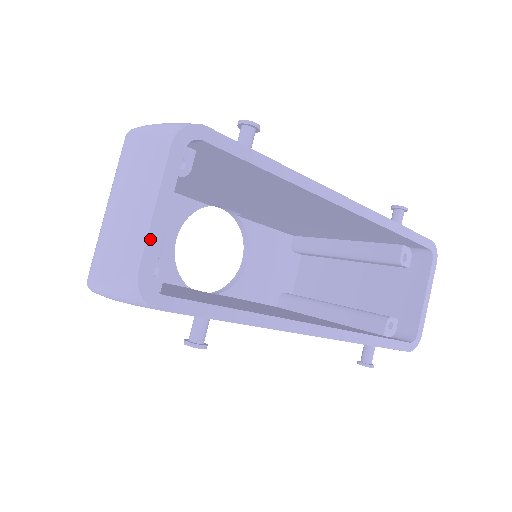
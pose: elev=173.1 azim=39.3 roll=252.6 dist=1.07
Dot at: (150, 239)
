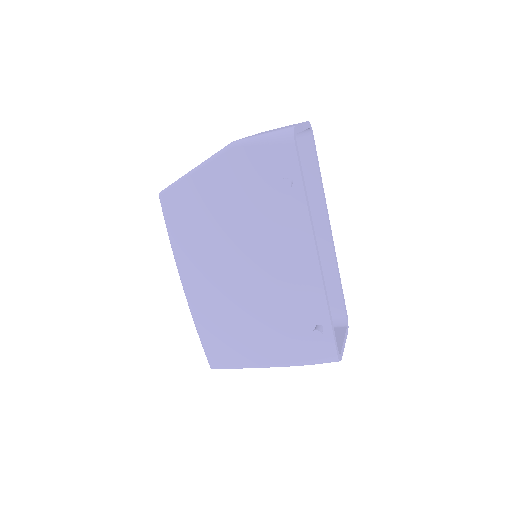
Dot at: (299, 126)
